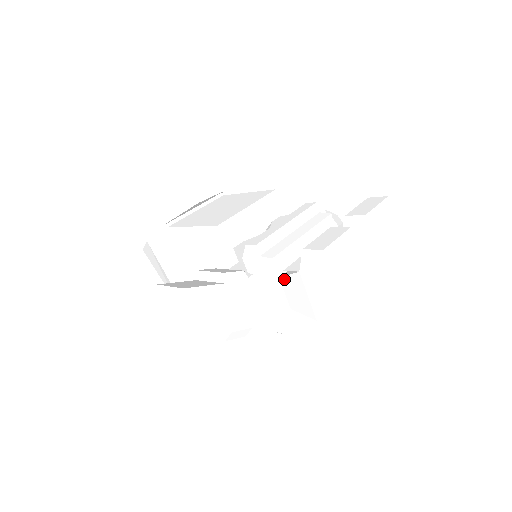
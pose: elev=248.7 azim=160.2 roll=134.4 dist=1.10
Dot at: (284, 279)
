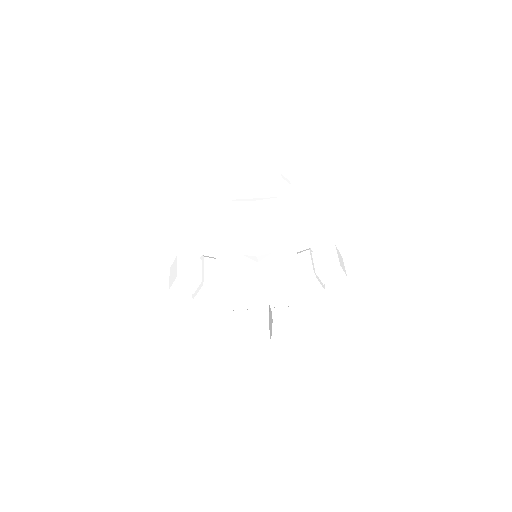
Dot at: occluded
